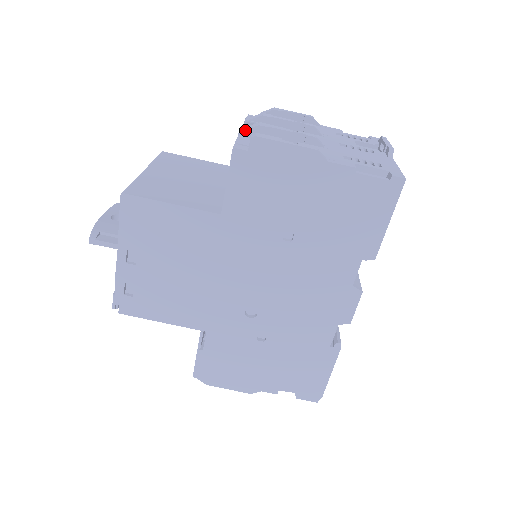
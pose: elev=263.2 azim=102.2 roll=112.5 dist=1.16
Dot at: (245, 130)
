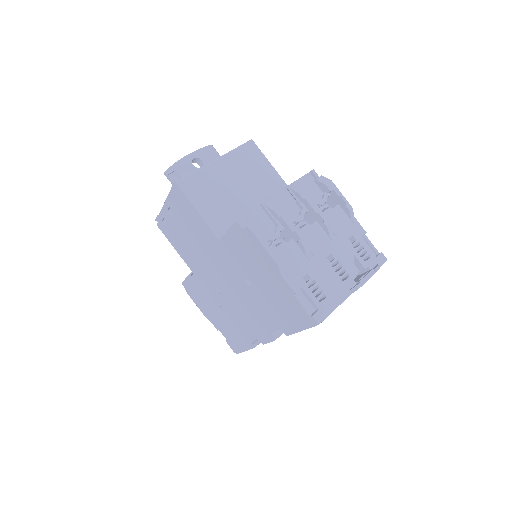
Dot at: (266, 205)
